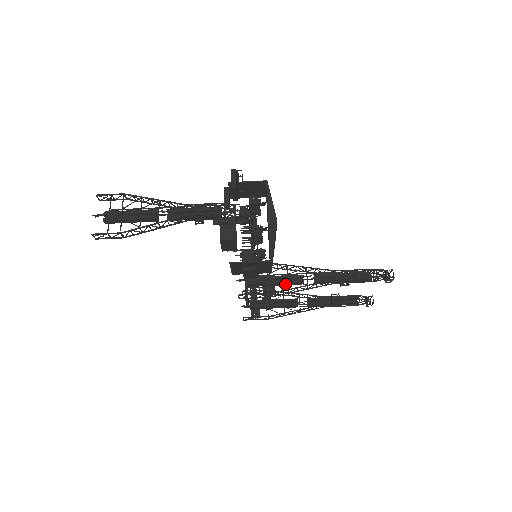
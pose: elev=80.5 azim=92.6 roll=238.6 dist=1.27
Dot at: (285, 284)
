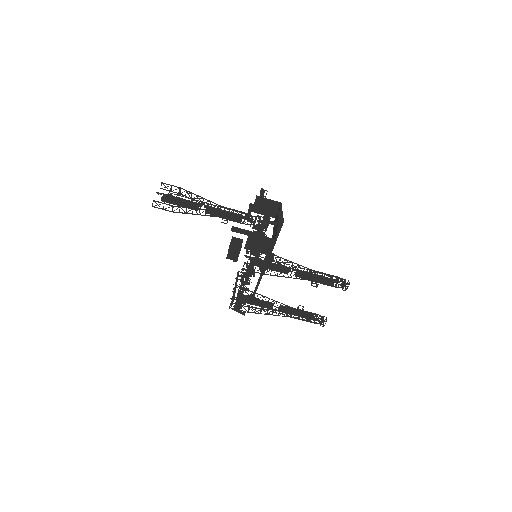
Dot at: (276, 270)
